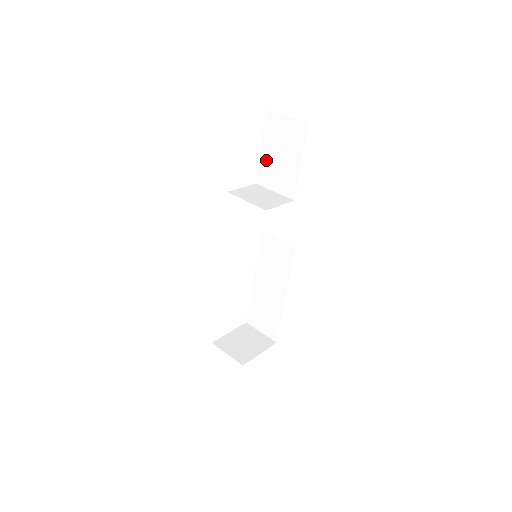
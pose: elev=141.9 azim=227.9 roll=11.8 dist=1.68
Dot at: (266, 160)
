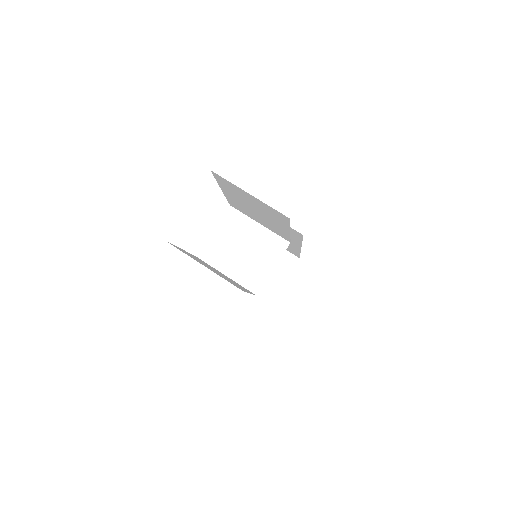
Dot at: (235, 201)
